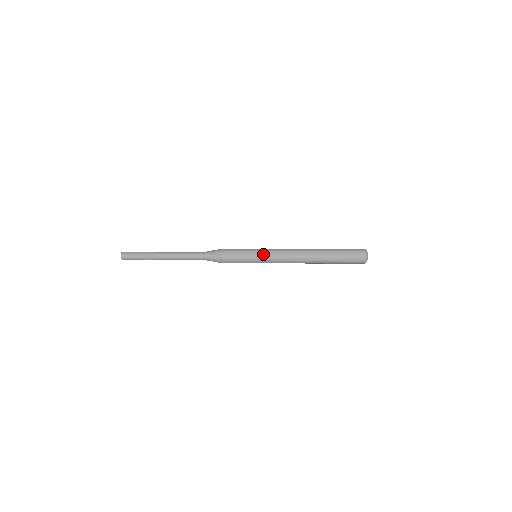
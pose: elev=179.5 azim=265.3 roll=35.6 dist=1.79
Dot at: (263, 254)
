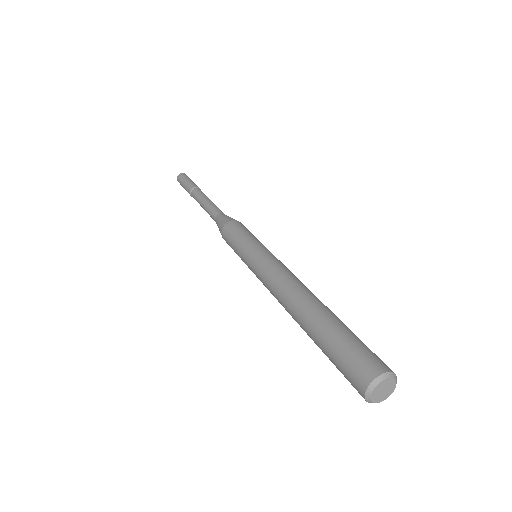
Dot at: (249, 267)
